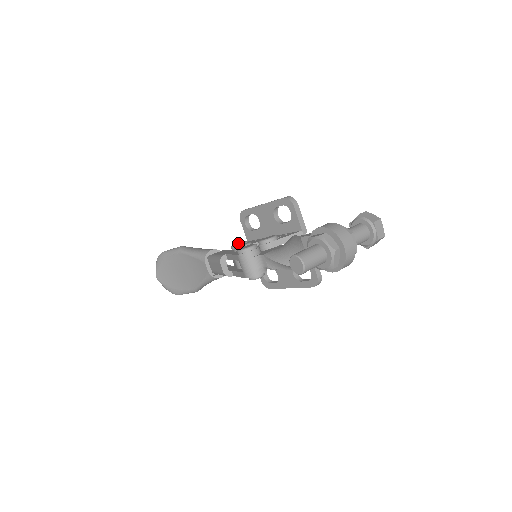
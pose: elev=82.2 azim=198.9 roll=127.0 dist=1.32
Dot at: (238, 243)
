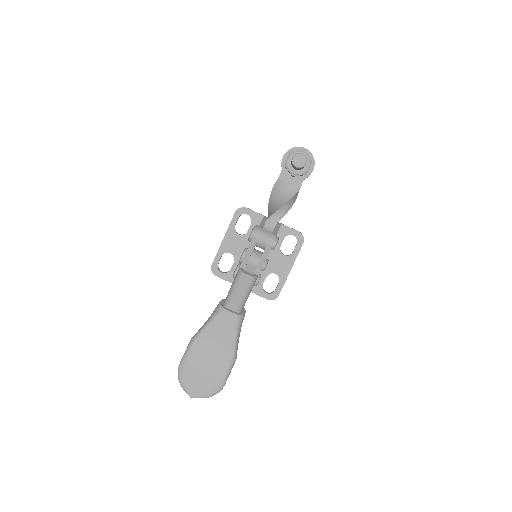
Dot at: occluded
